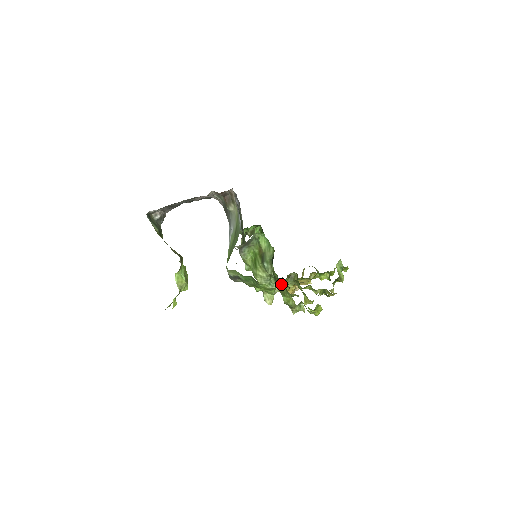
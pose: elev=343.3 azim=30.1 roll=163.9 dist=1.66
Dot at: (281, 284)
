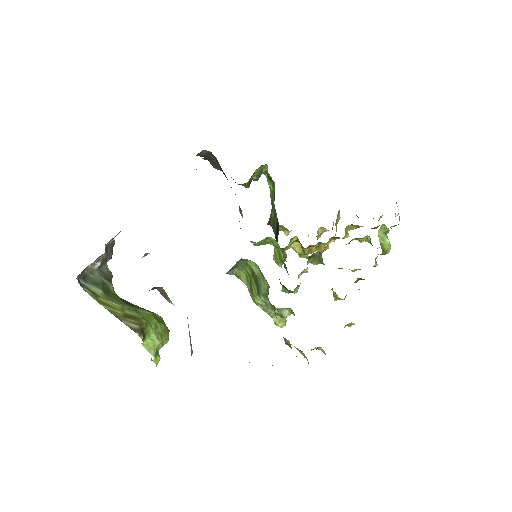
Dot at: (284, 338)
